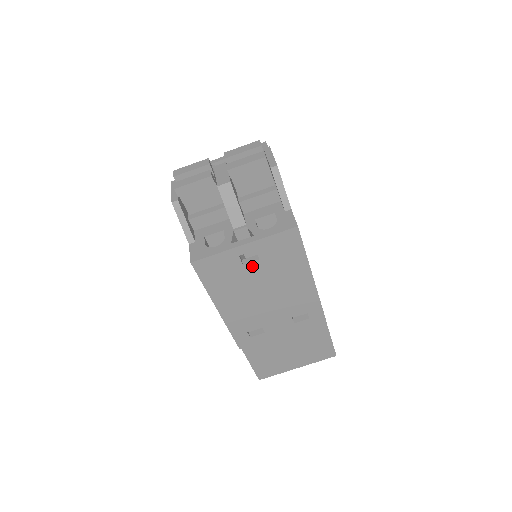
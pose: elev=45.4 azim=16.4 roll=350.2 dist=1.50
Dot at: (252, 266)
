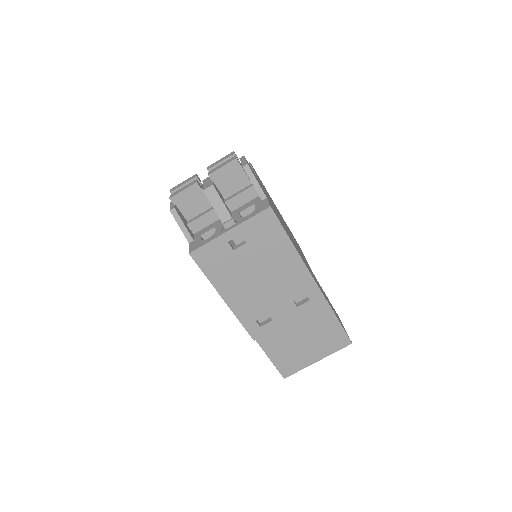
Dot at: (242, 251)
